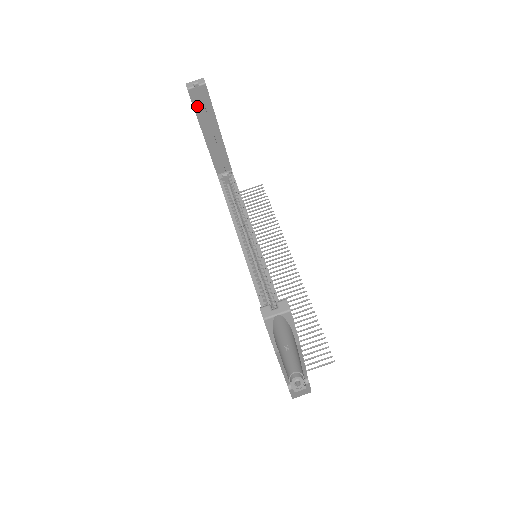
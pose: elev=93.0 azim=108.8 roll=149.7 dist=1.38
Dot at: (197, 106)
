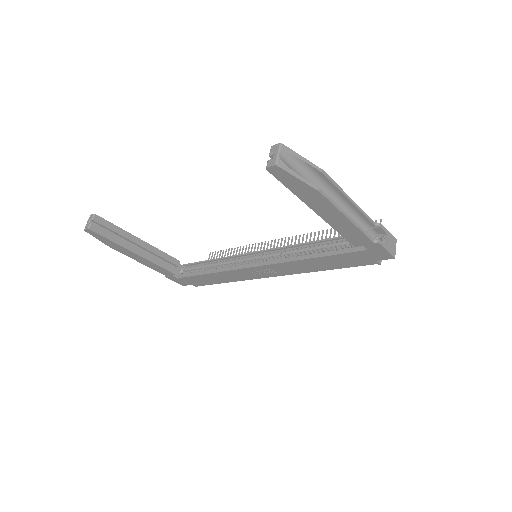
Dot at: (107, 235)
